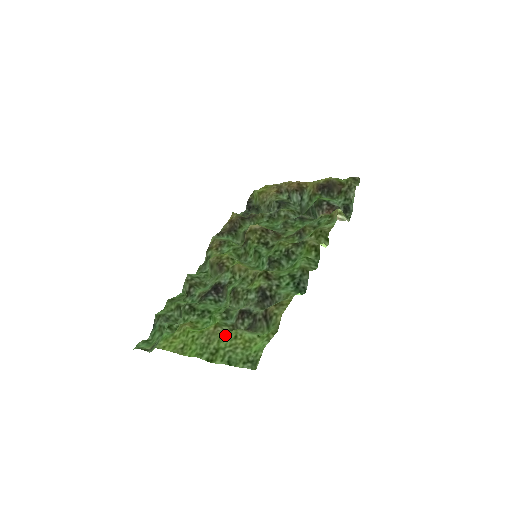
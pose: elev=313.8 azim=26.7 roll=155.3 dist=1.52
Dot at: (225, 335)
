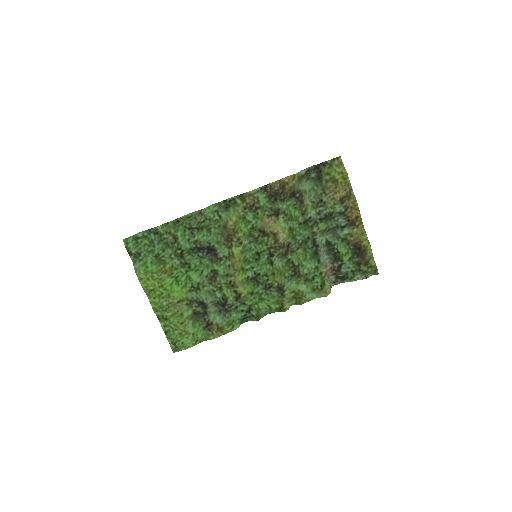
Dot at: (178, 316)
